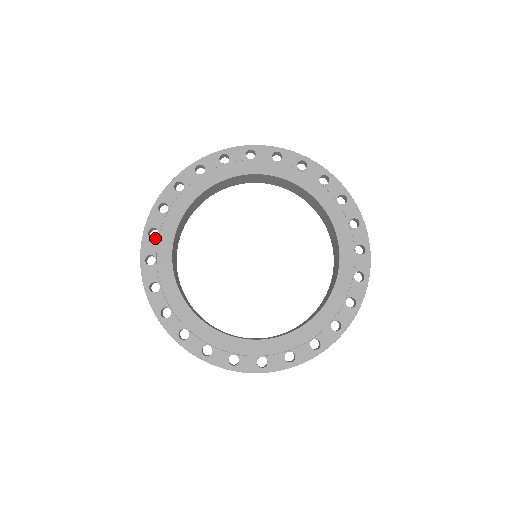
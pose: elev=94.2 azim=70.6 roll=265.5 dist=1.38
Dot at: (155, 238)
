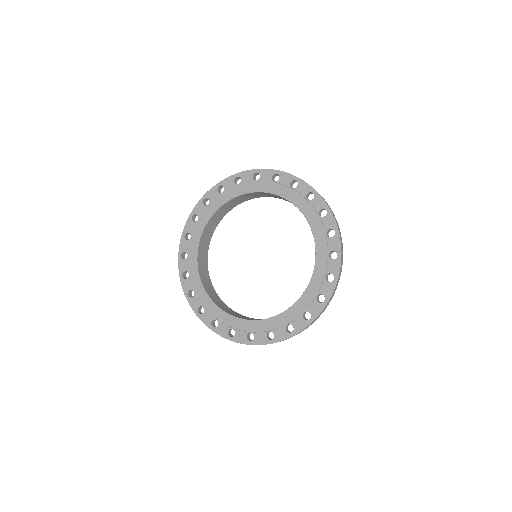
Dot at: (188, 240)
